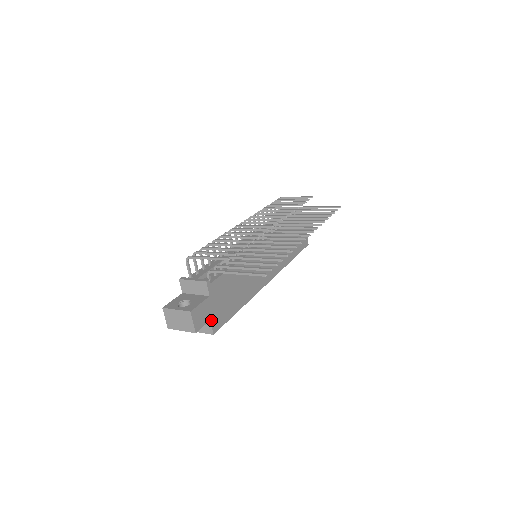
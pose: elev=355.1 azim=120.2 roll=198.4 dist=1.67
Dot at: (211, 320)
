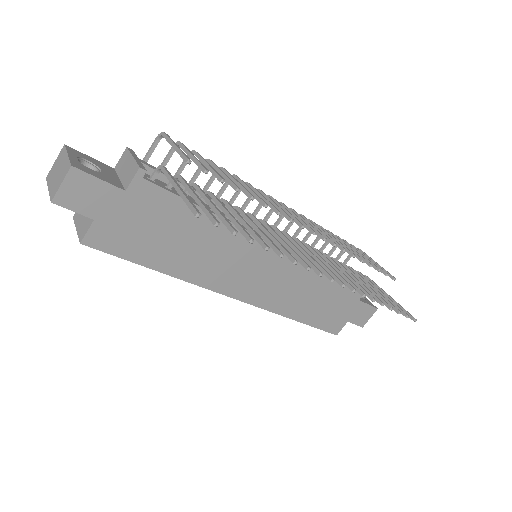
Dot at: (96, 222)
